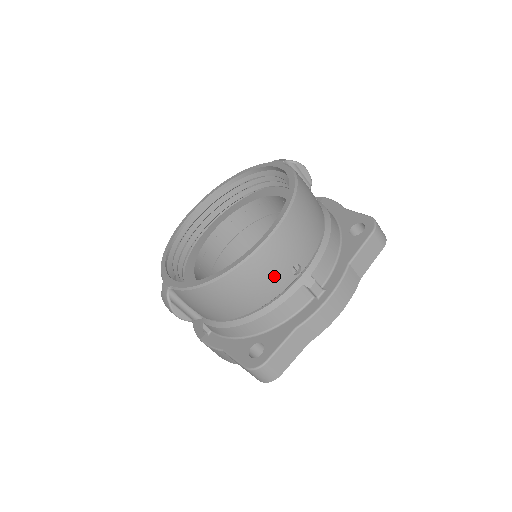
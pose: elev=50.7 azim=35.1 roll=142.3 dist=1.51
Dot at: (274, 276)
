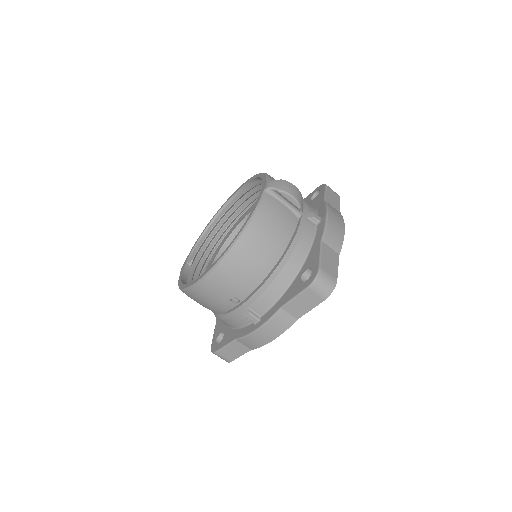
Dot at: (216, 301)
